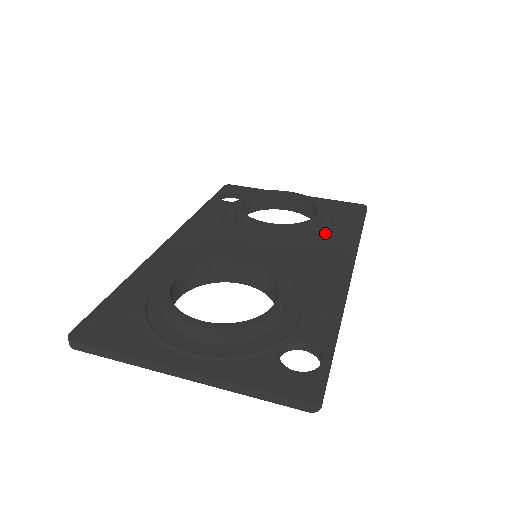
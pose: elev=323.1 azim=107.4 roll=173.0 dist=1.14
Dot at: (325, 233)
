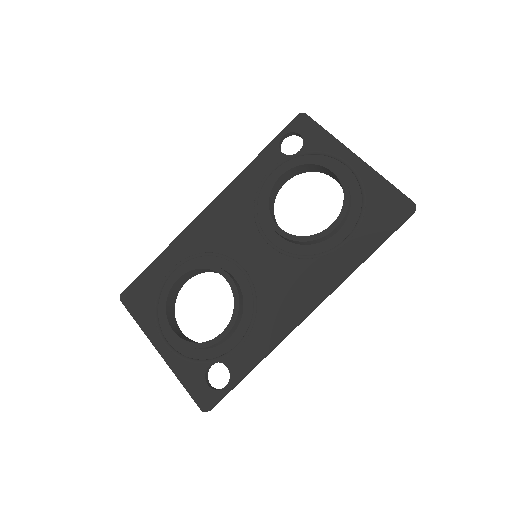
Dot at: (331, 246)
